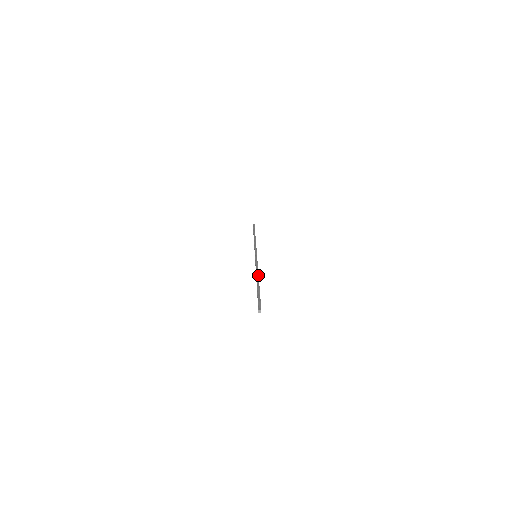
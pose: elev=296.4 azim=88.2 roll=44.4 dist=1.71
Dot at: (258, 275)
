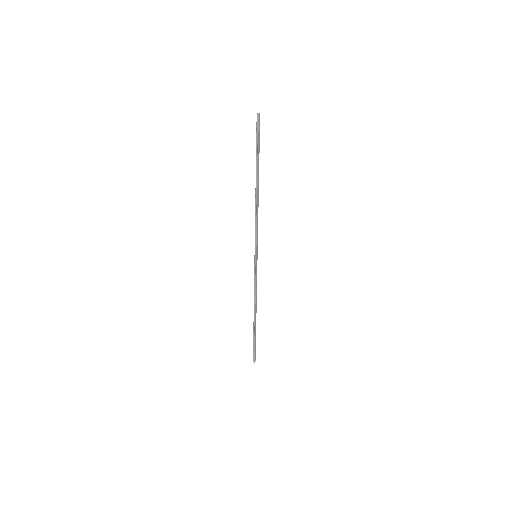
Dot at: (258, 196)
